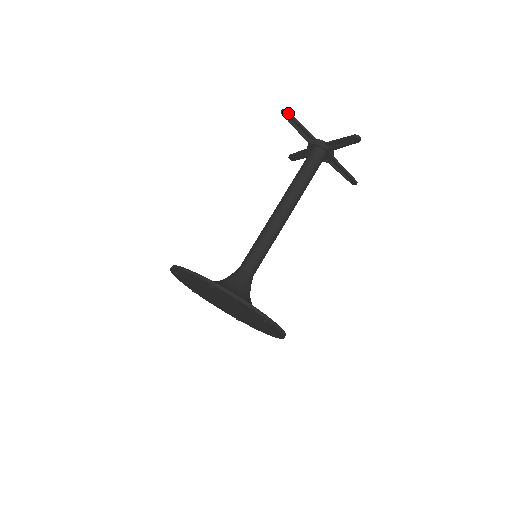
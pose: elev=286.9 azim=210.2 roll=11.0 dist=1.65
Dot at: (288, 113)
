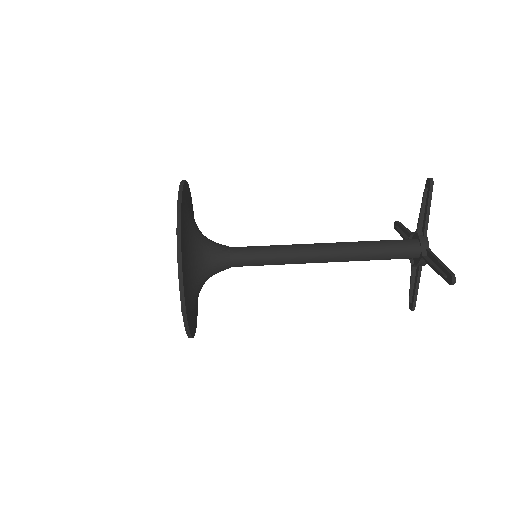
Dot at: (431, 186)
